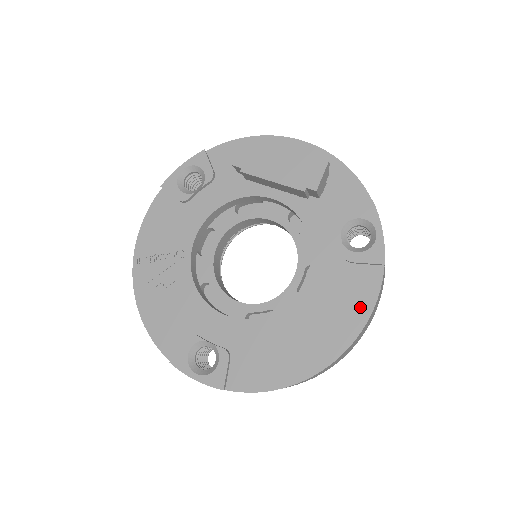
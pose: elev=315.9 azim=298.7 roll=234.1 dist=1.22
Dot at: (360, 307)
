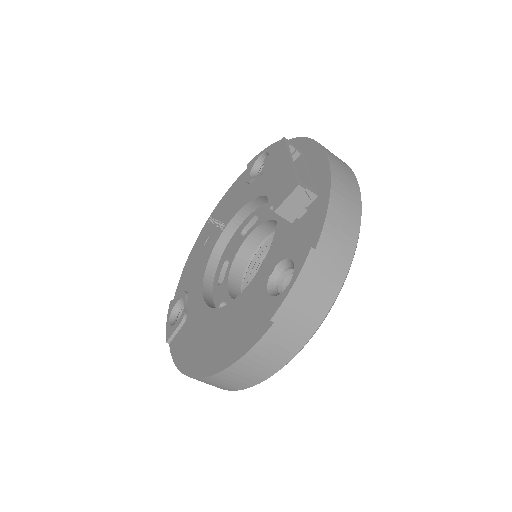
Dot at: (239, 347)
